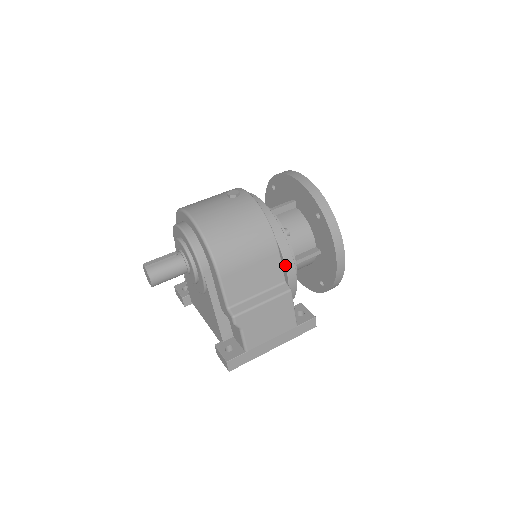
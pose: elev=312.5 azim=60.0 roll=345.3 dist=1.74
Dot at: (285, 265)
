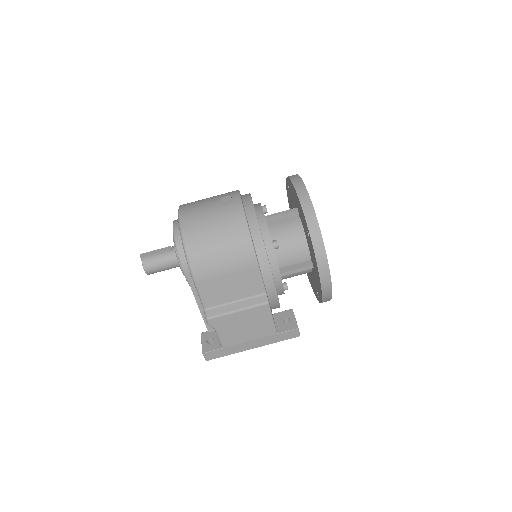
Dot at: (263, 280)
